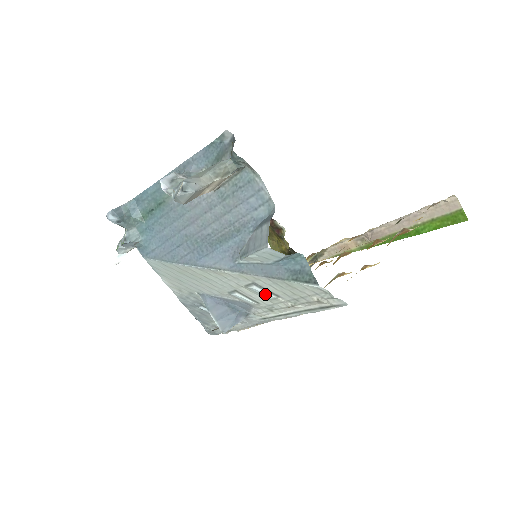
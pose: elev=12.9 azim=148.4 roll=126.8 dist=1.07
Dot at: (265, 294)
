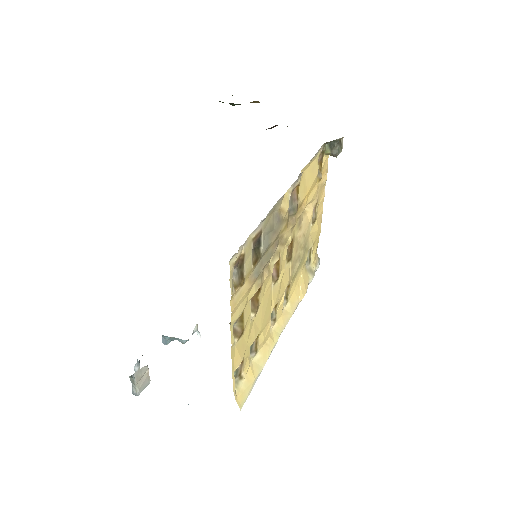
Dot at: occluded
